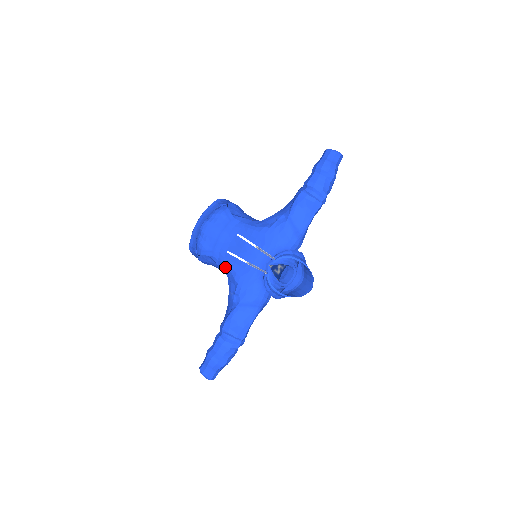
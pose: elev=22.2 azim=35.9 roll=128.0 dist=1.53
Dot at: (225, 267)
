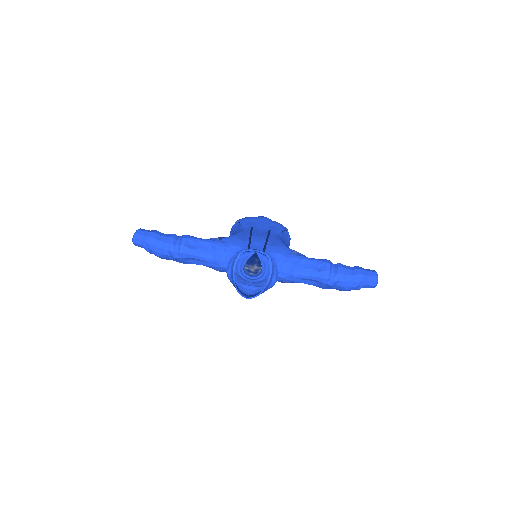
Dot at: occluded
